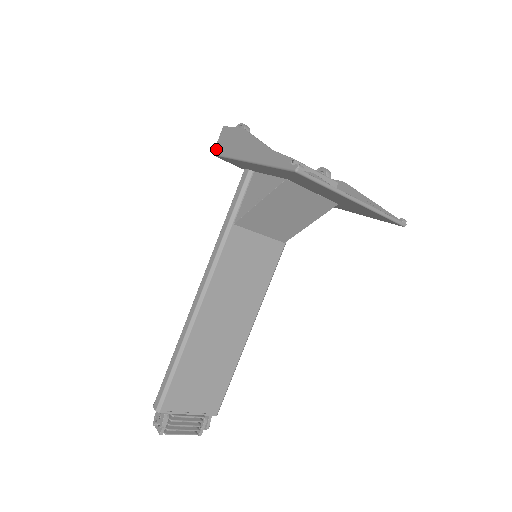
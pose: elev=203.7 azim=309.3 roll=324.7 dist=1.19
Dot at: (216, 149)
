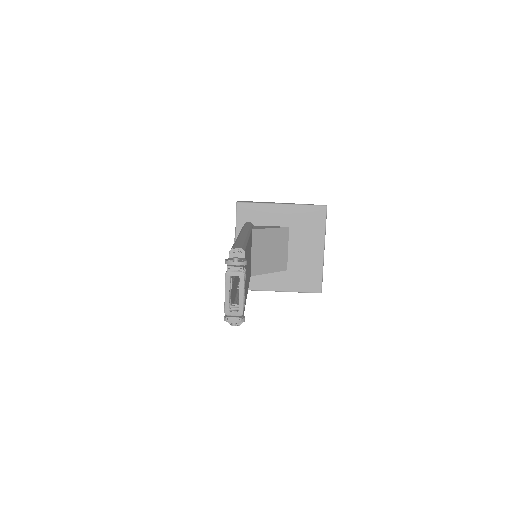
Dot at: (240, 201)
